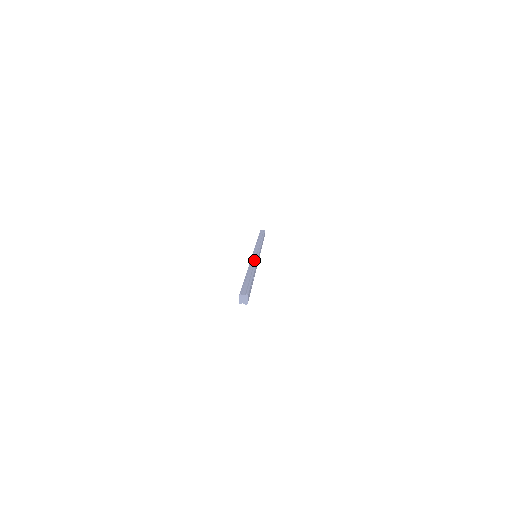
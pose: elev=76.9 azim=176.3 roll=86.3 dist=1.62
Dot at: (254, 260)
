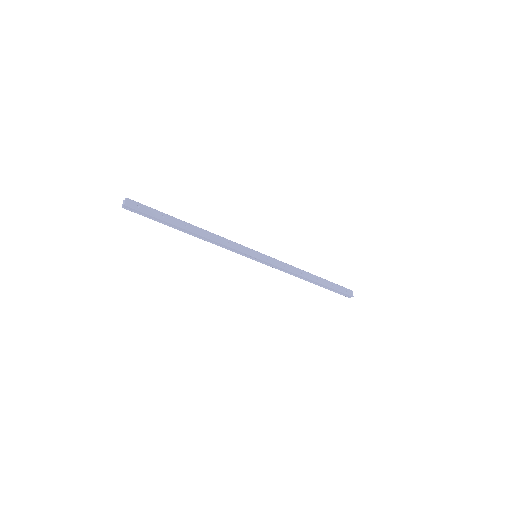
Dot at: (230, 242)
